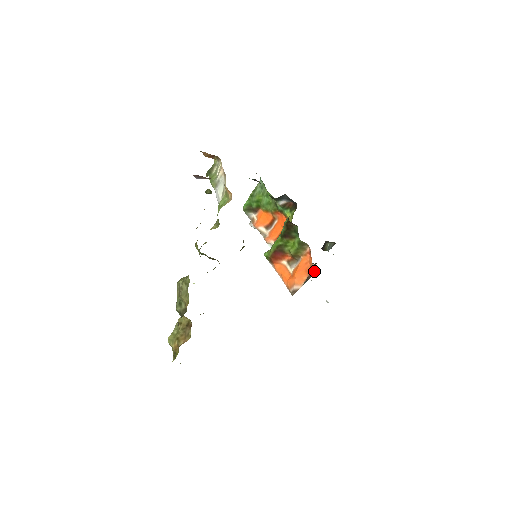
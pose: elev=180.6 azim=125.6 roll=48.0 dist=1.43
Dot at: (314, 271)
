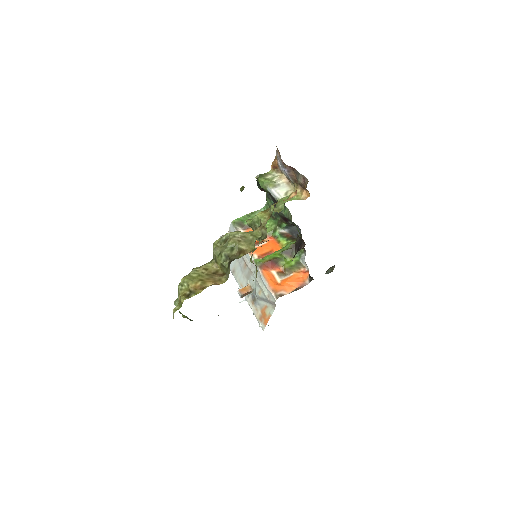
Dot at: (305, 285)
